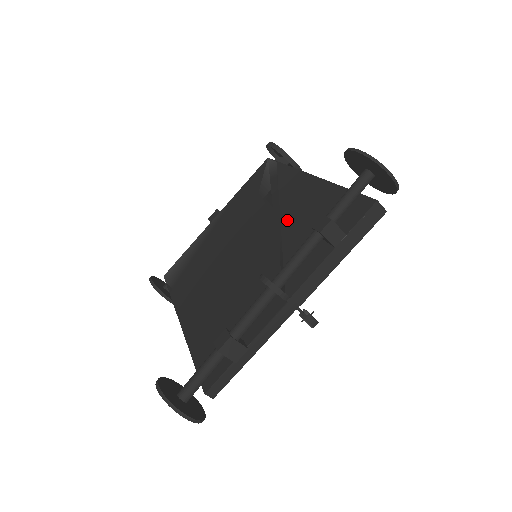
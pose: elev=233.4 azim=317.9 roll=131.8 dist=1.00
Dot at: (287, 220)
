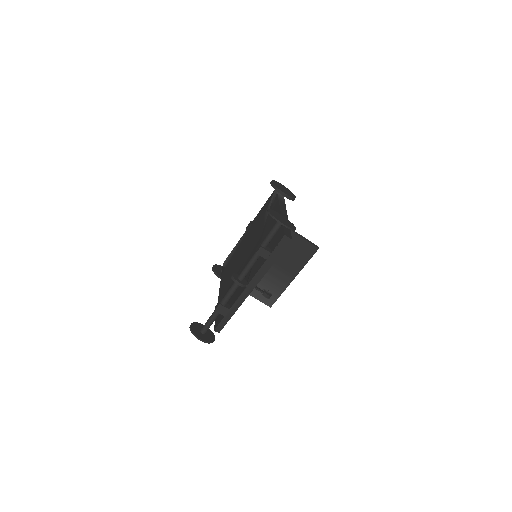
Dot at: (263, 238)
